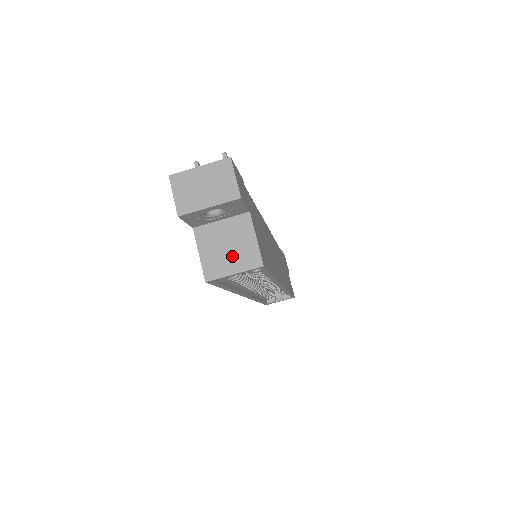
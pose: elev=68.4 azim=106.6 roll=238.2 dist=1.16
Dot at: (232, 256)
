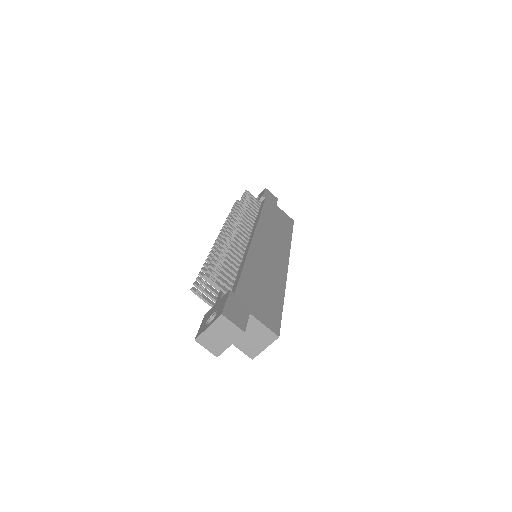
Dot at: (257, 341)
